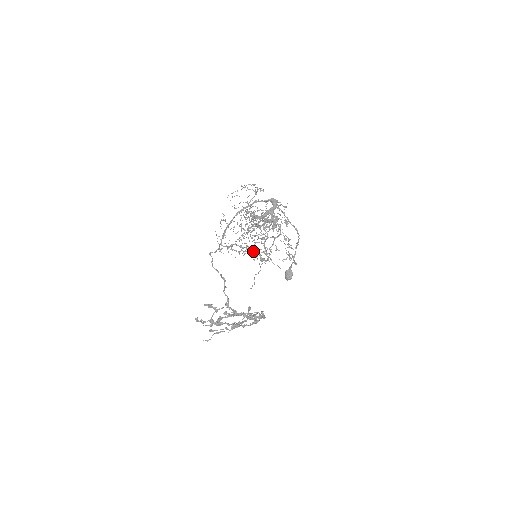
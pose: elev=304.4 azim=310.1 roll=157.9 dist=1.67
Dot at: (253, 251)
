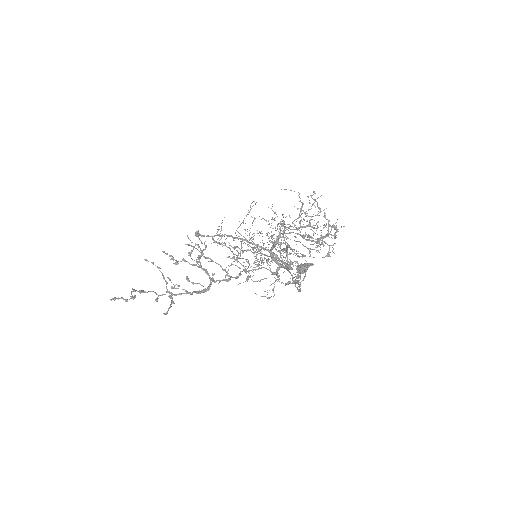
Dot at: occluded
